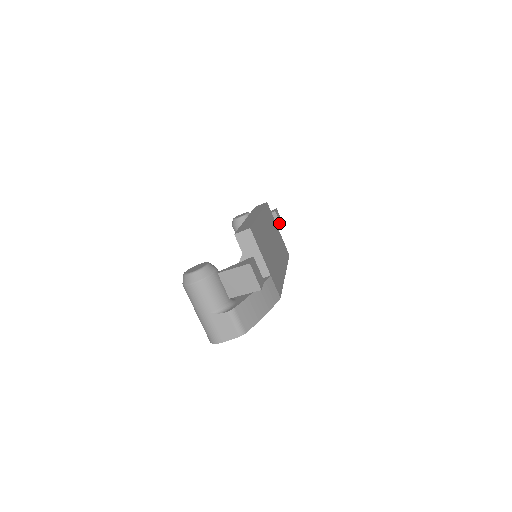
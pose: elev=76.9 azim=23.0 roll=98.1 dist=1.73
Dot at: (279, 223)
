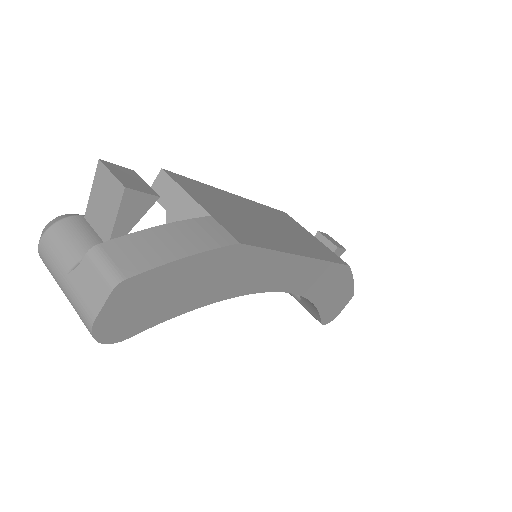
Dot at: (330, 243)
